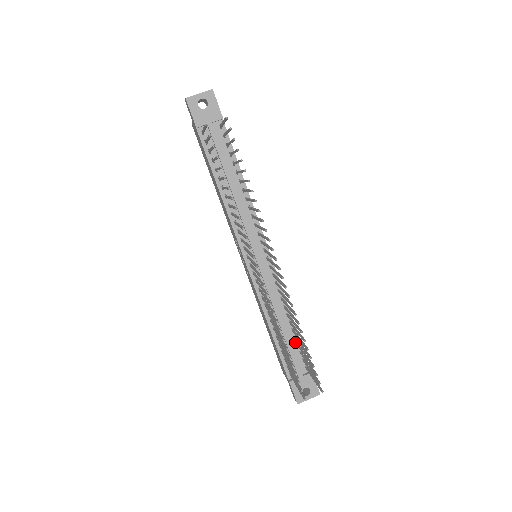
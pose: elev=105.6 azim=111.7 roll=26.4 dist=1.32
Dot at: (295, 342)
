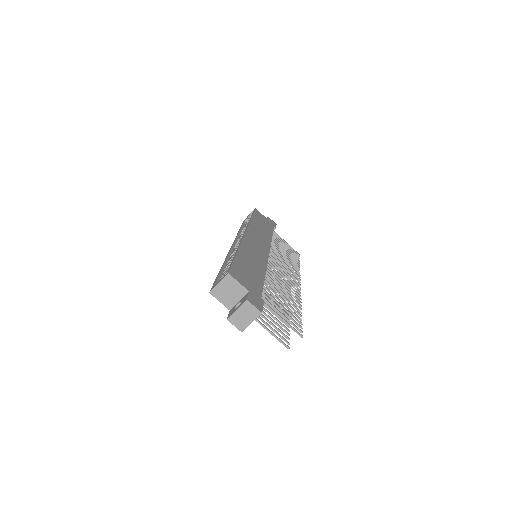
Dot at: occluded
